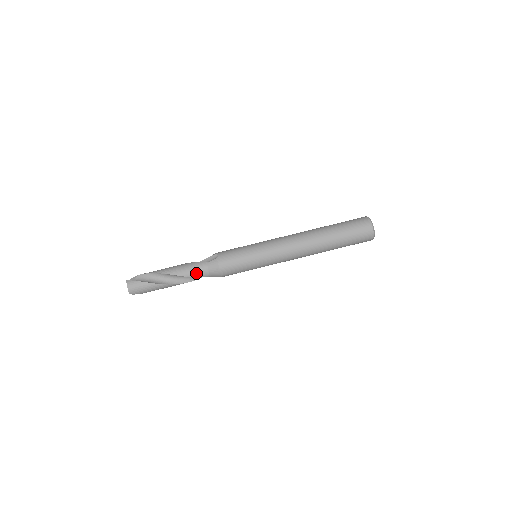
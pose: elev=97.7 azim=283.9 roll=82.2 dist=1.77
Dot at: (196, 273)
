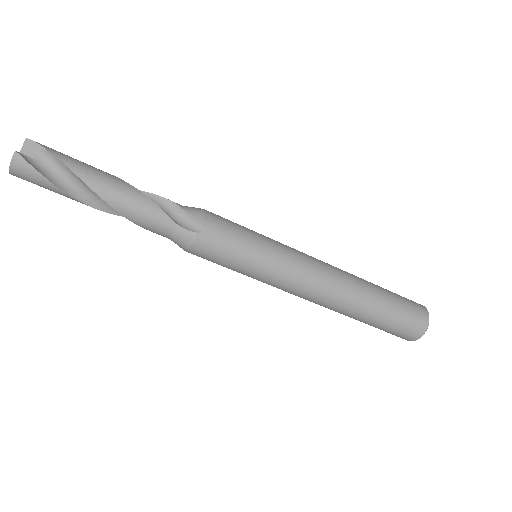
Dot at: (149, 227)
